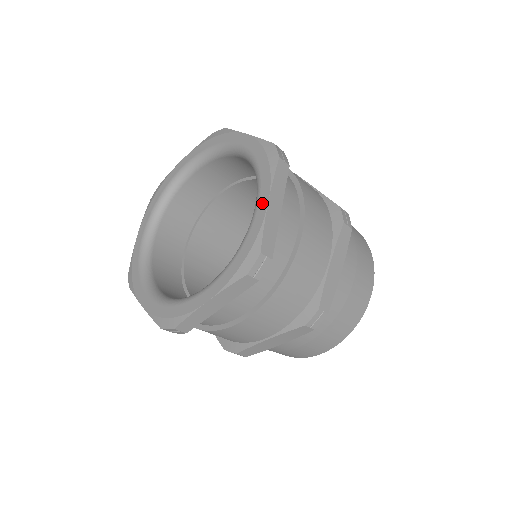
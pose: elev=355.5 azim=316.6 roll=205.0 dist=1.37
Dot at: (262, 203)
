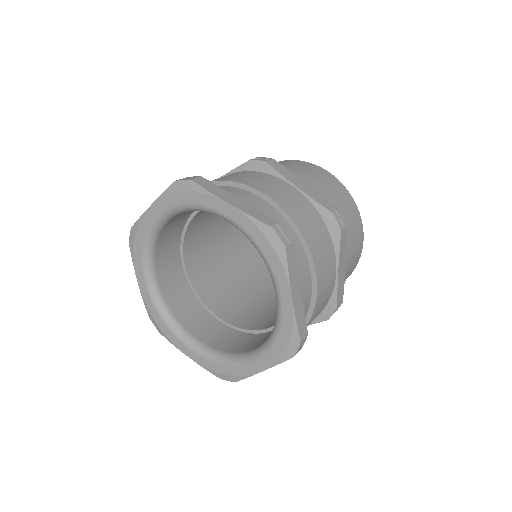
Dot at: (285, 297)
